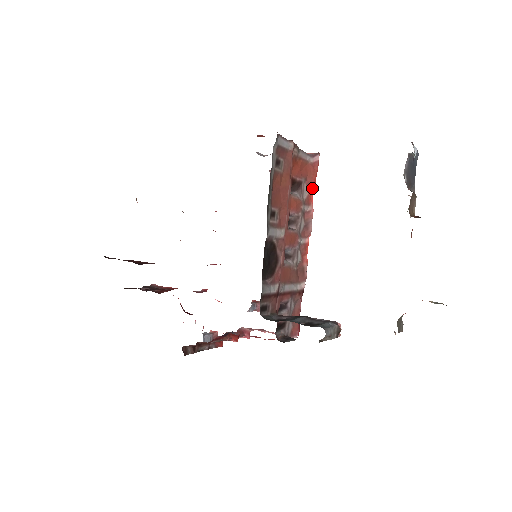
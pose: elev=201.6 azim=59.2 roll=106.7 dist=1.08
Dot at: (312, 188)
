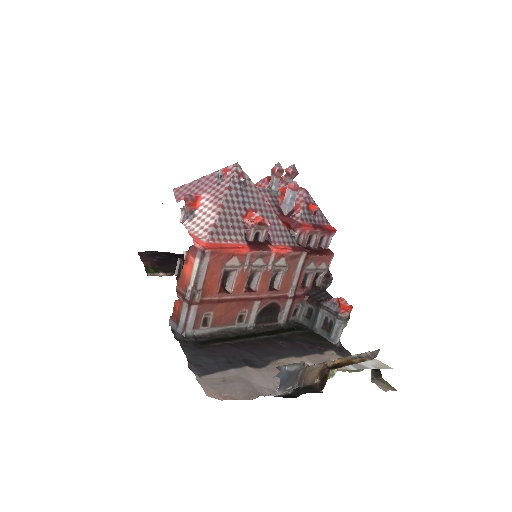
Dot at: (233, 253)
